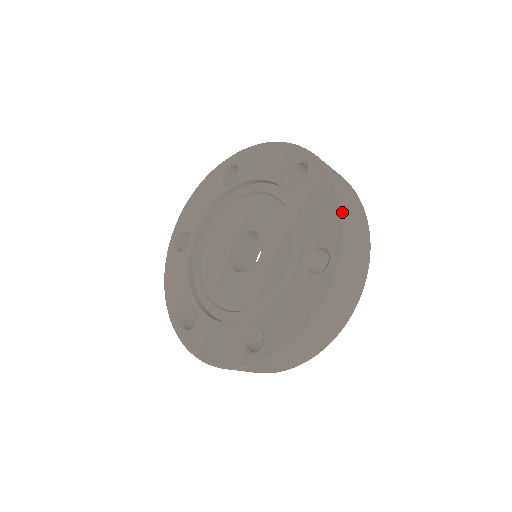
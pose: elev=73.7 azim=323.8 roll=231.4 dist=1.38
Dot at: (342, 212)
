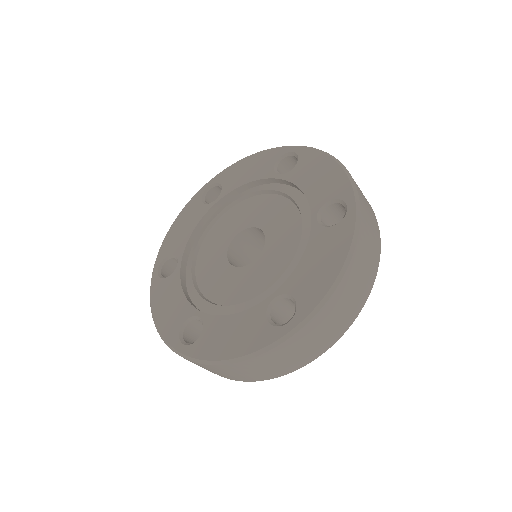
Dot at: (345, 169)
